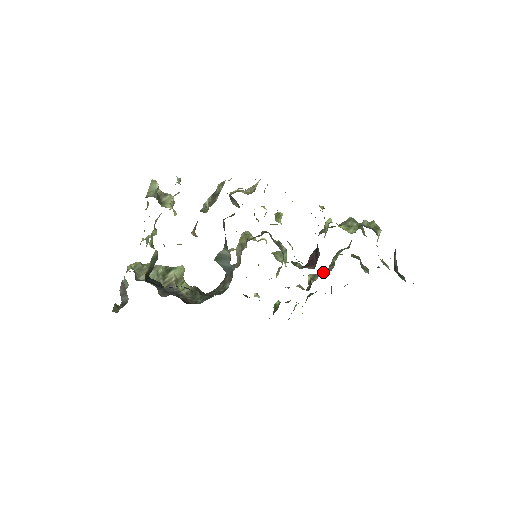
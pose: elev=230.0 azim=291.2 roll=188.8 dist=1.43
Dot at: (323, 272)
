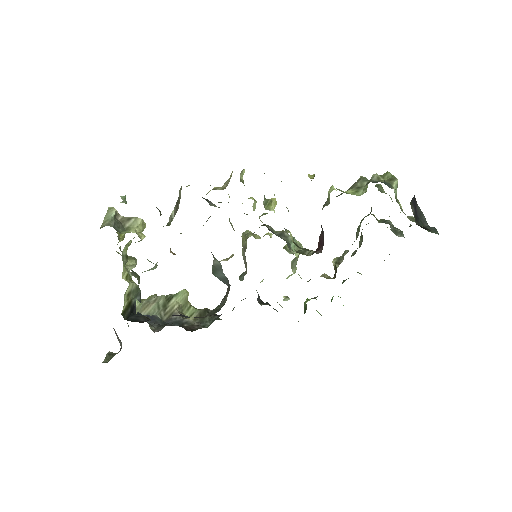
Dot at: (347, 251)
